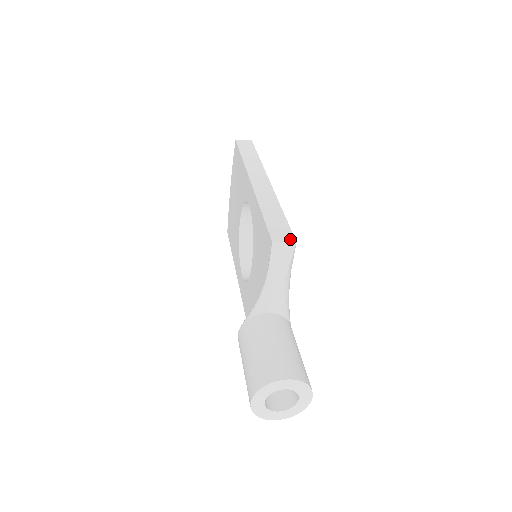
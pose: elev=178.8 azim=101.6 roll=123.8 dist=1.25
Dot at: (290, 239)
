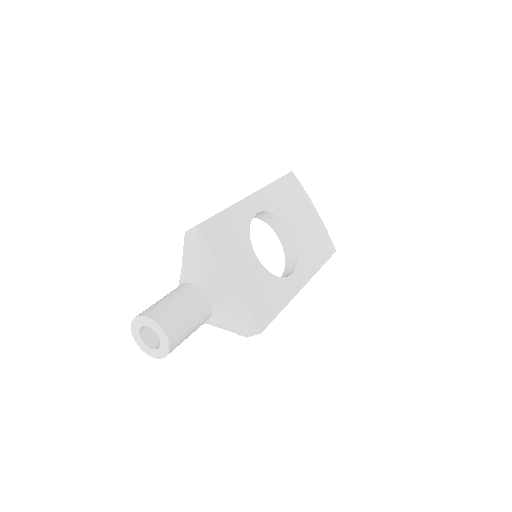
Dot at: (197, 225)
